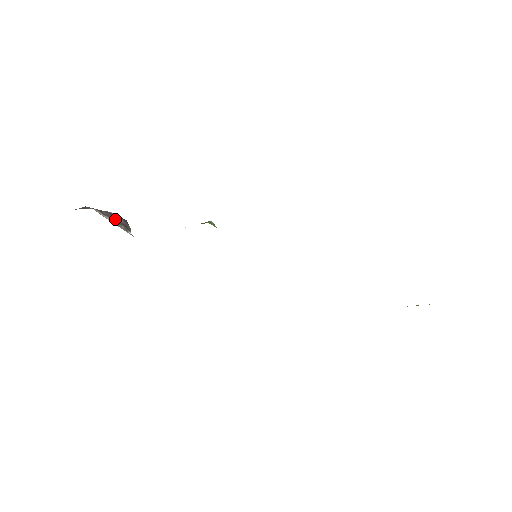
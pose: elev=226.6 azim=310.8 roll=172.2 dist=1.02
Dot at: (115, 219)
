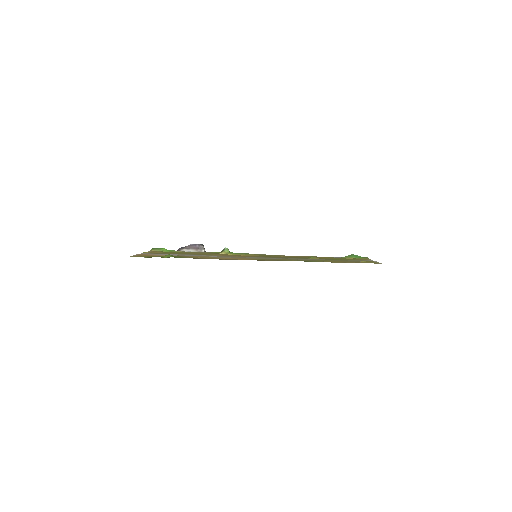
Dot at: (194, 247)
